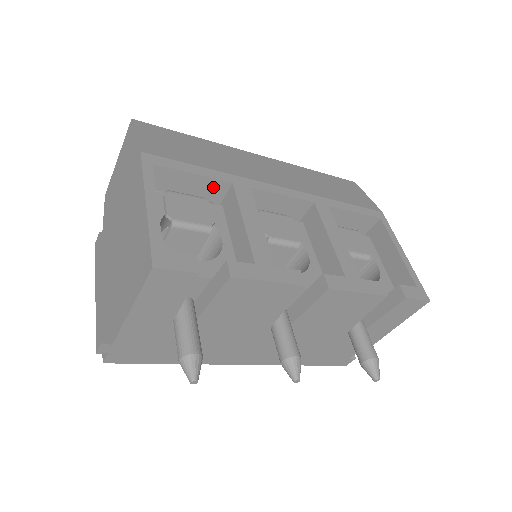
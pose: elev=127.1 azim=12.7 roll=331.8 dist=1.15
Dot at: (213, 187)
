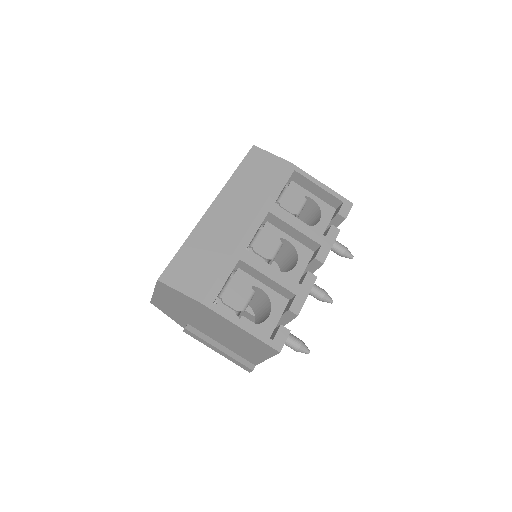
Dot at: occluded
